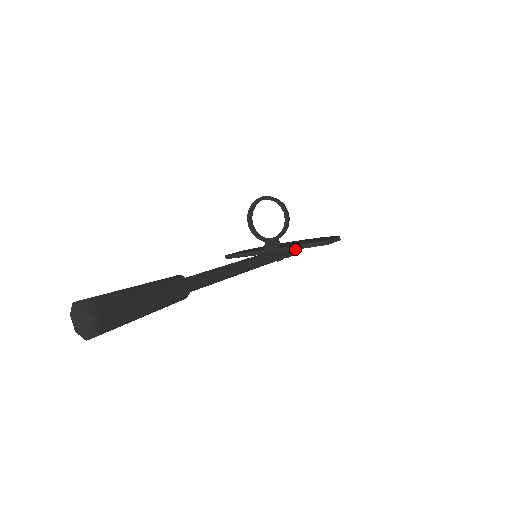
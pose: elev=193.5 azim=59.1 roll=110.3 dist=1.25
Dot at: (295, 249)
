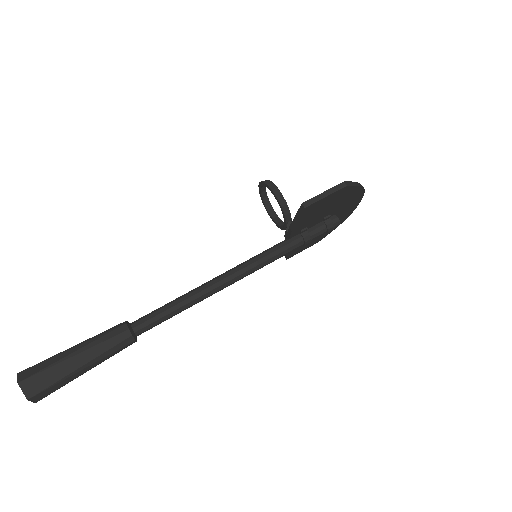
Dot at: (293, 228)
